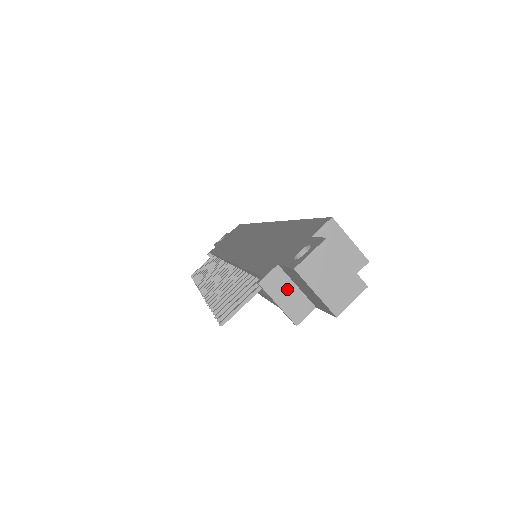
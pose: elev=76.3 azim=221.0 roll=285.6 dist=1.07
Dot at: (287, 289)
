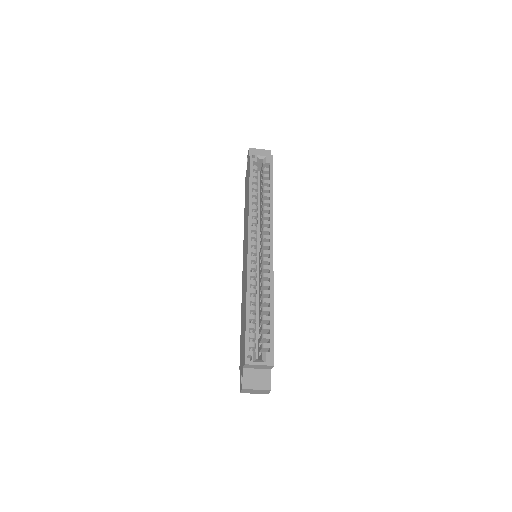
Dot at: occluded
